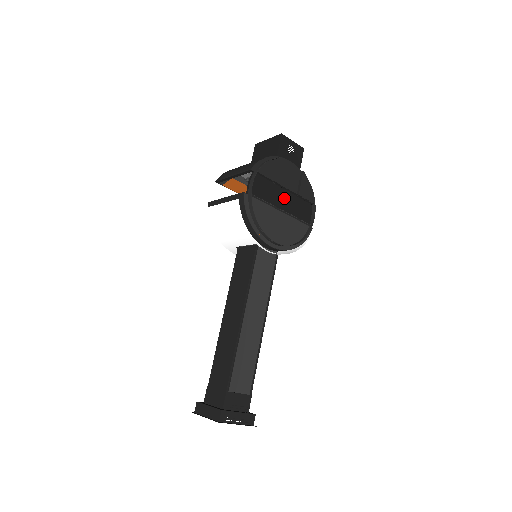
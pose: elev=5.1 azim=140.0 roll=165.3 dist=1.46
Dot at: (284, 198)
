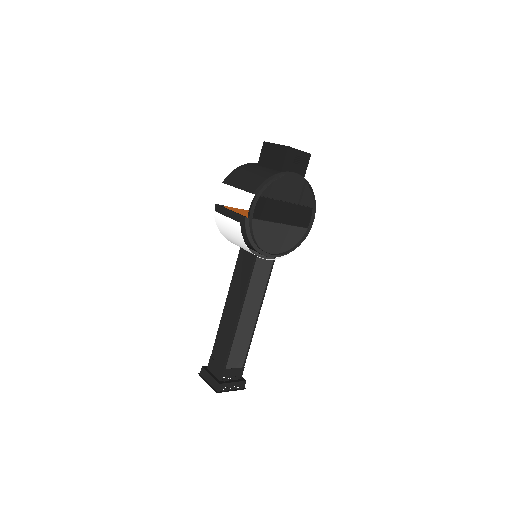
Dot at: (285, 210)
